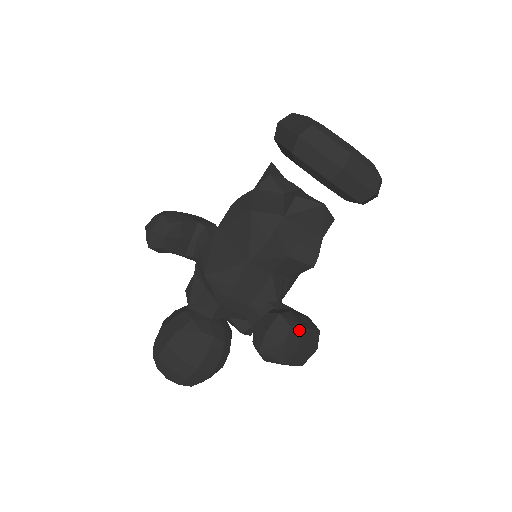
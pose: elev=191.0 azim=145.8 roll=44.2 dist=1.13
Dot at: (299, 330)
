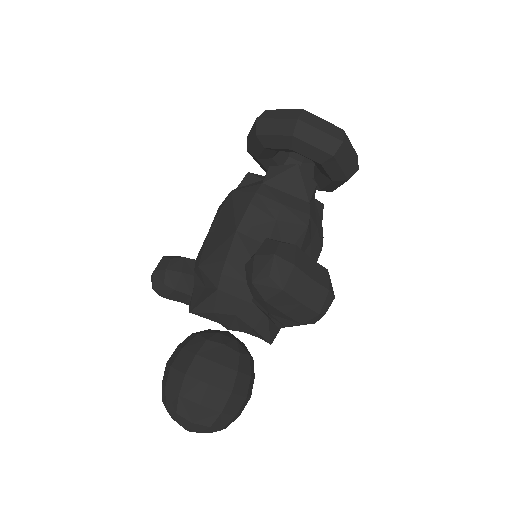
Dot at: (292, 248)
